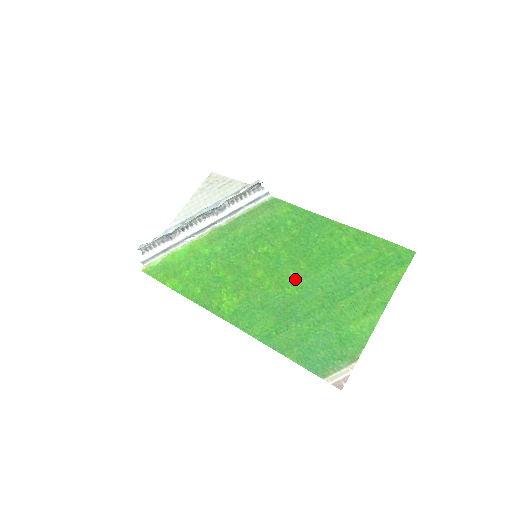
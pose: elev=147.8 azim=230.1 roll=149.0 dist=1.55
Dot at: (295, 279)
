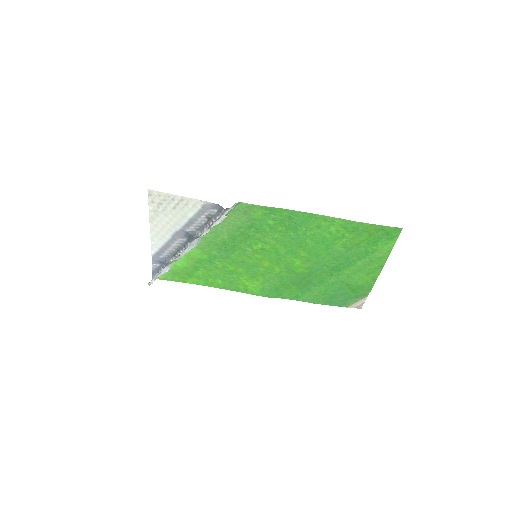
Dot at: (300, 264)
